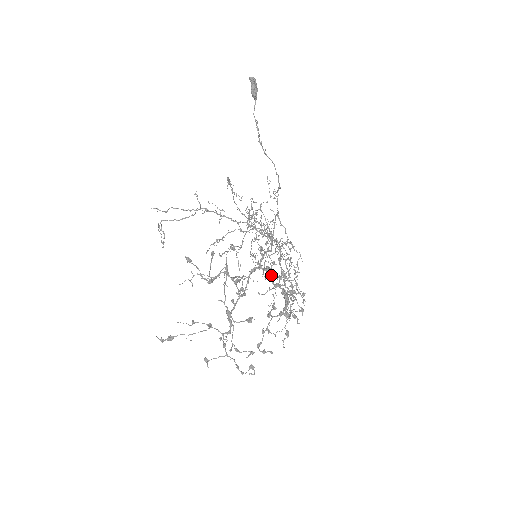
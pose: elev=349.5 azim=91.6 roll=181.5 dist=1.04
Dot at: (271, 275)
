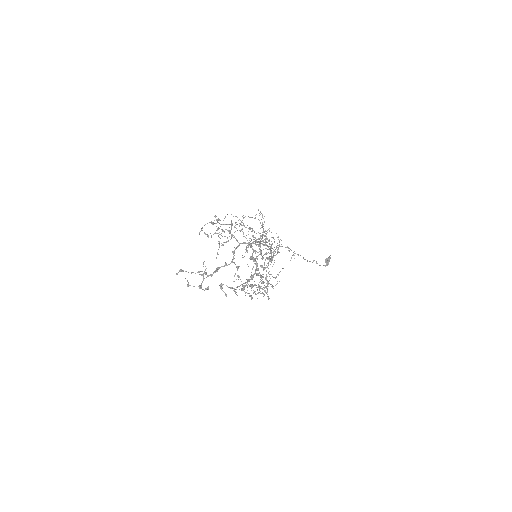
Dot at: occluded
